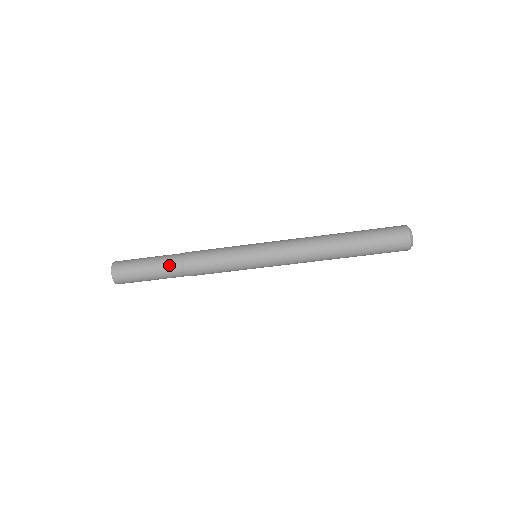
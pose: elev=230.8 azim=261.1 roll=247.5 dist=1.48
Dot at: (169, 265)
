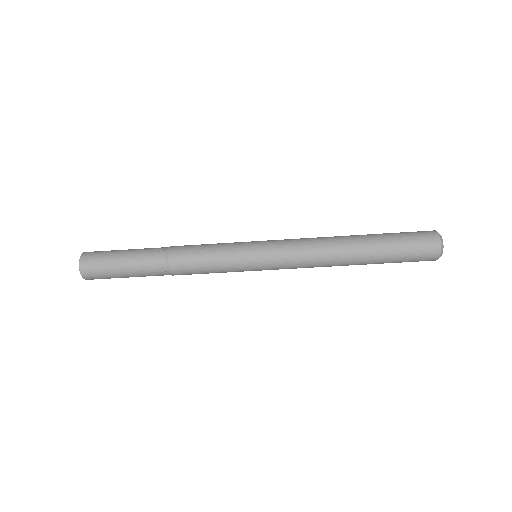
Dot at: (152, 271)
